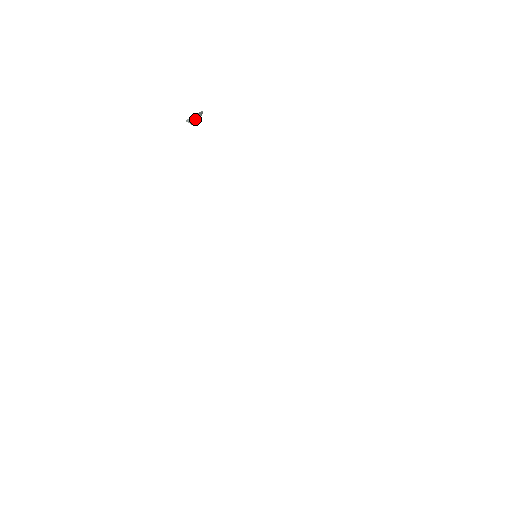
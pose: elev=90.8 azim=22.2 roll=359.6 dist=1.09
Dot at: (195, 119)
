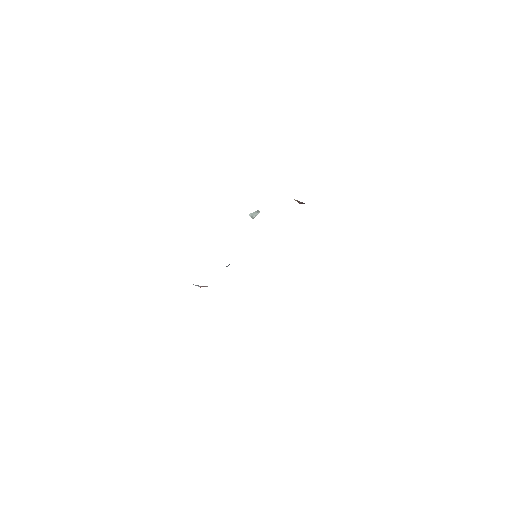
Dot at: (254, 214)
